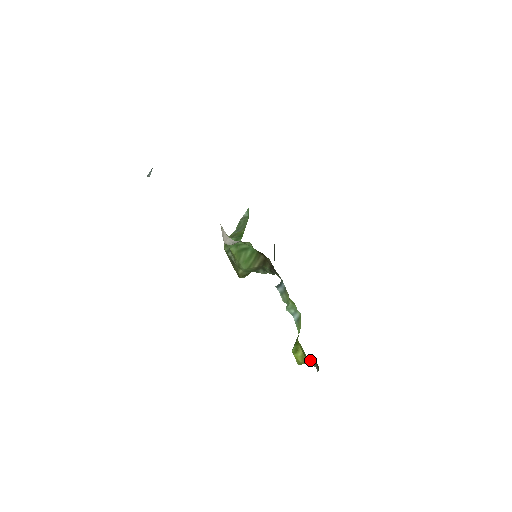
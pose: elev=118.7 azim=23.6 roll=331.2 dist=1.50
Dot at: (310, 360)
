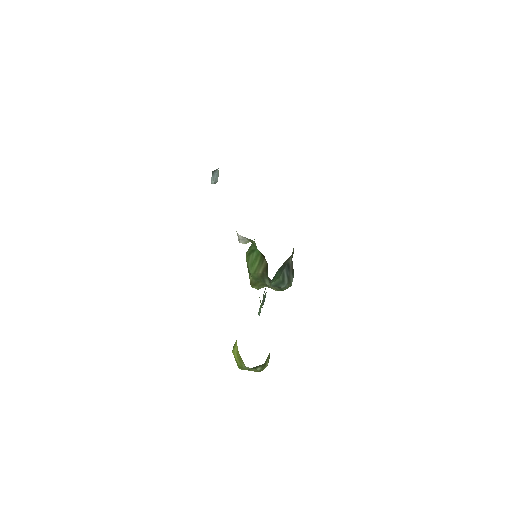
Dot at: occluded
